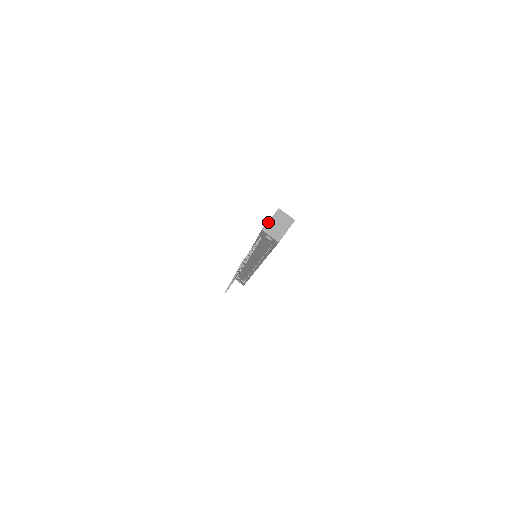
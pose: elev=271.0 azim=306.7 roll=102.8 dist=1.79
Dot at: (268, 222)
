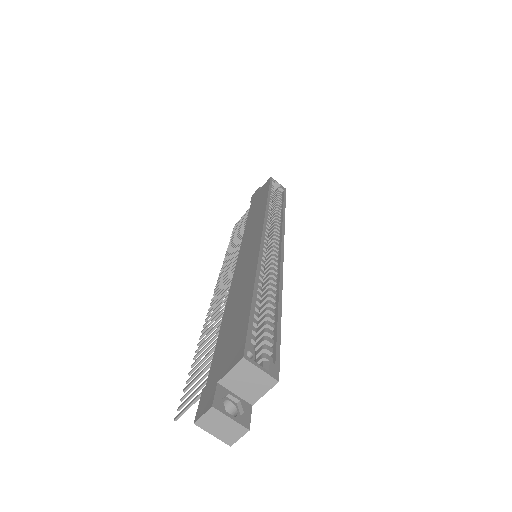
Dot at: (208, 412)
